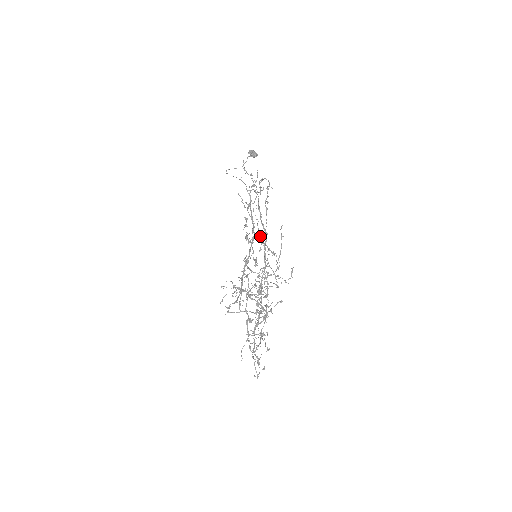
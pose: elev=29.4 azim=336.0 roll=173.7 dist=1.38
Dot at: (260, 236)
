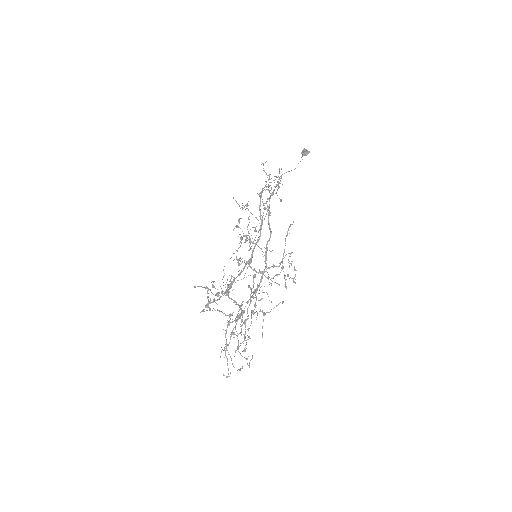
Dot at: (248, 235)
